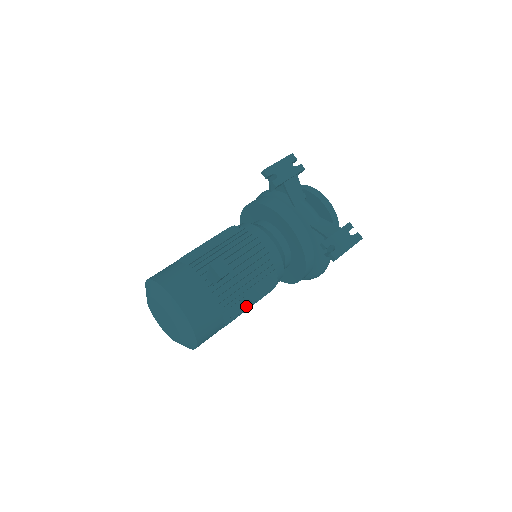
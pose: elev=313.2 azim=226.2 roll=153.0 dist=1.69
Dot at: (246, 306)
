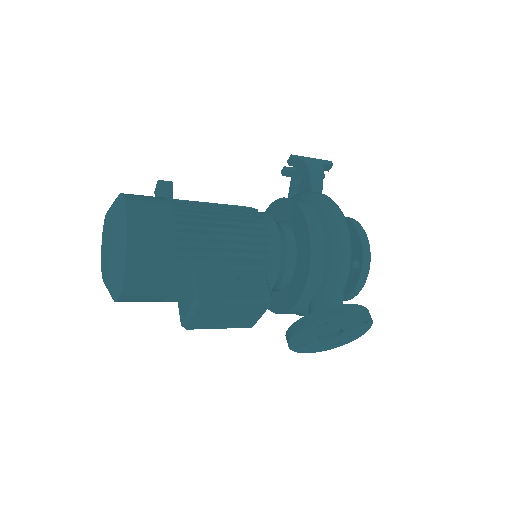
Dot at: (211, 212)
